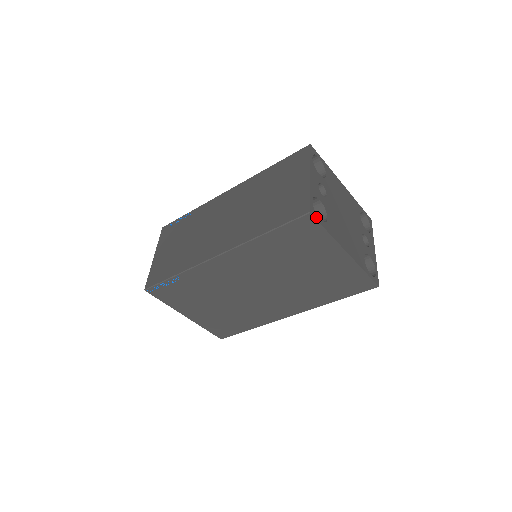
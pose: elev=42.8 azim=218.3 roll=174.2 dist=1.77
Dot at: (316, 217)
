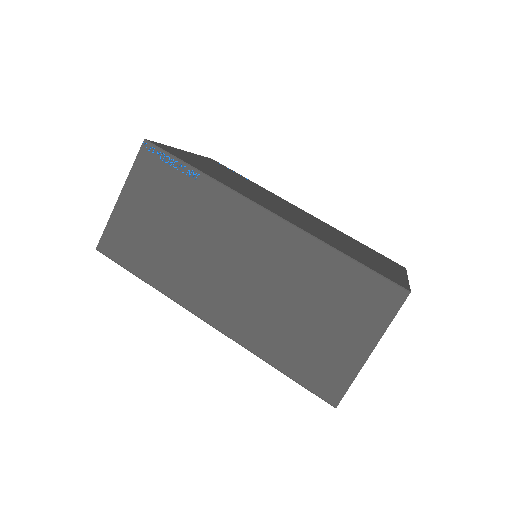
Dot at: occluded
